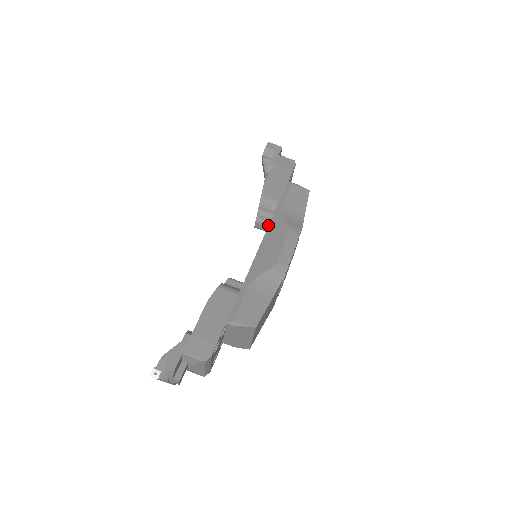
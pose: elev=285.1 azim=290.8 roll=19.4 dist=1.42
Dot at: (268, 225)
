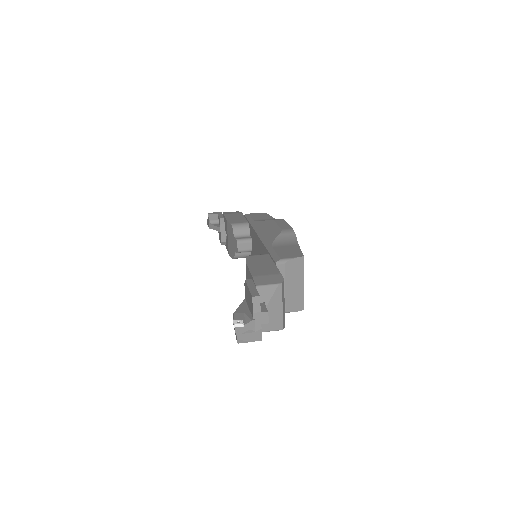
Dot at: (249, 240)
